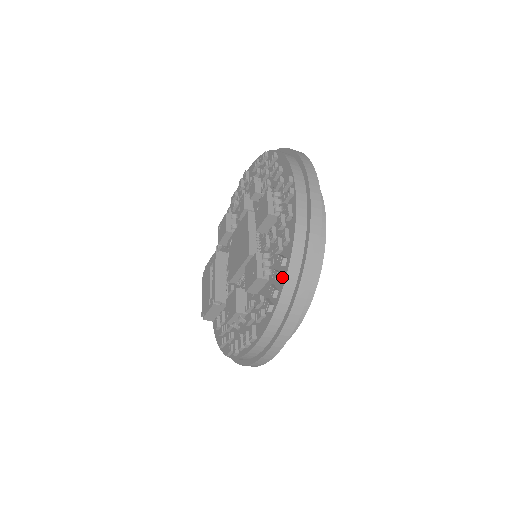
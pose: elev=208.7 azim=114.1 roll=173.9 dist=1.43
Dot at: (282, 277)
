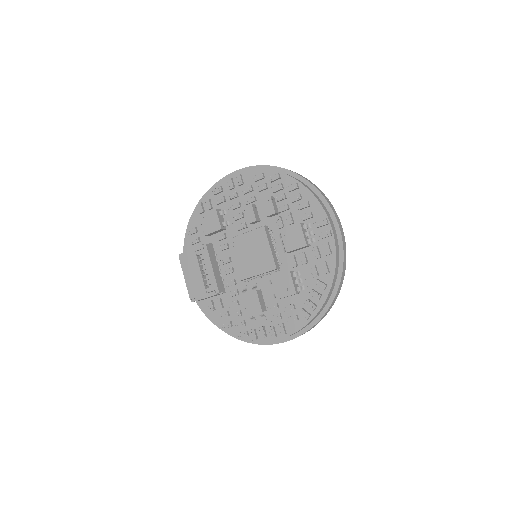
Dot at: (321, 297)
